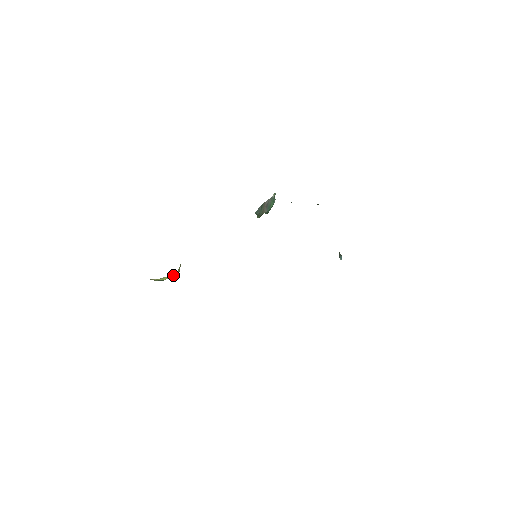
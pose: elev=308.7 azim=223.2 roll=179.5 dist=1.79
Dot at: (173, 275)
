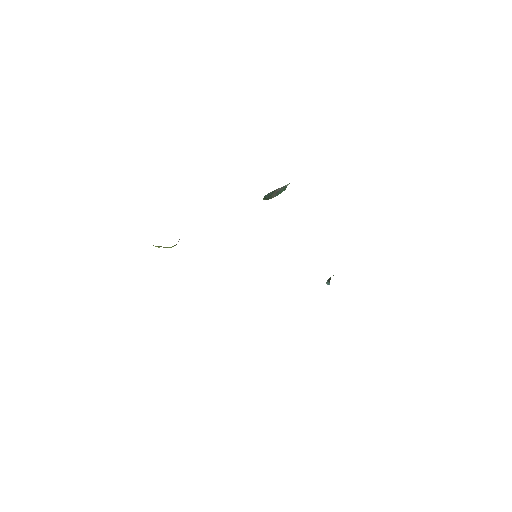
Dot at: (170, 247)
